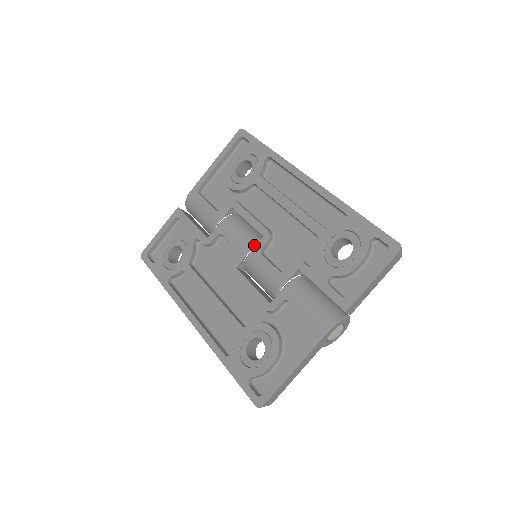
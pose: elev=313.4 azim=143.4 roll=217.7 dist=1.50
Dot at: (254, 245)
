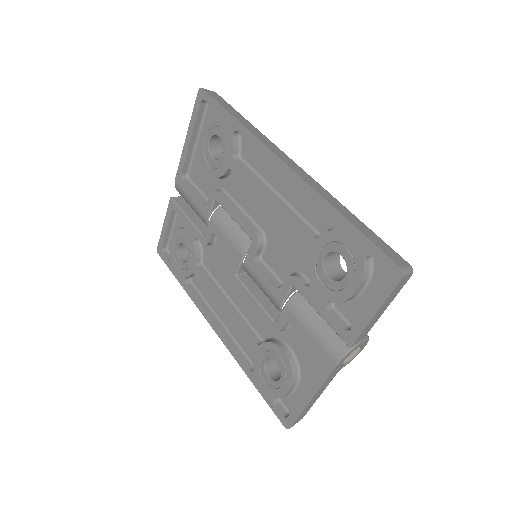
Dot at: (247, 250)
